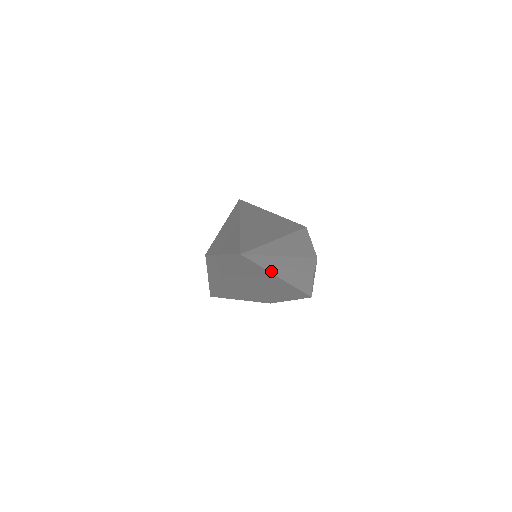
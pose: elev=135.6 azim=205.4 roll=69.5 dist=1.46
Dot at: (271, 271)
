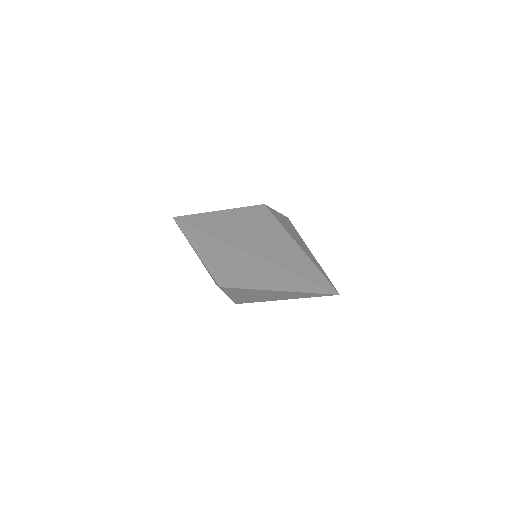
Dot at: occluded
